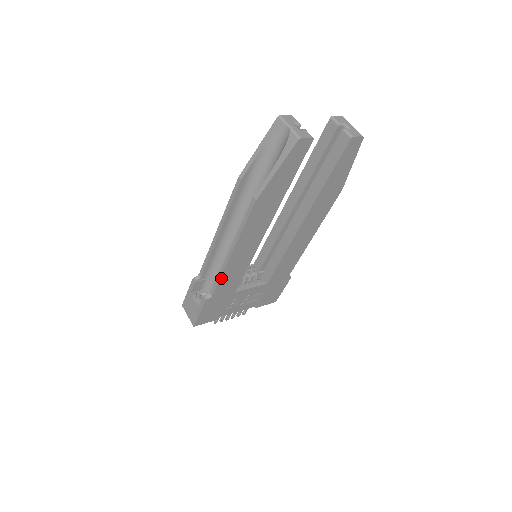
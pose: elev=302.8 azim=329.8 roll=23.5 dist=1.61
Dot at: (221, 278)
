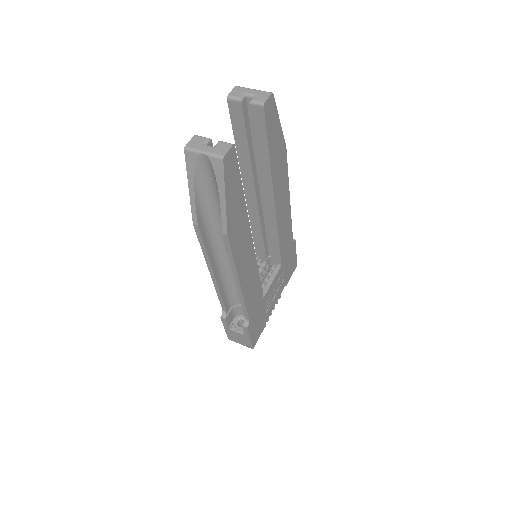
Dot at: (246, 304)
